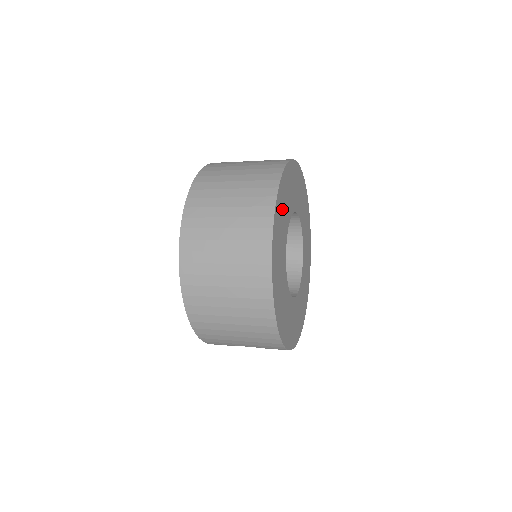
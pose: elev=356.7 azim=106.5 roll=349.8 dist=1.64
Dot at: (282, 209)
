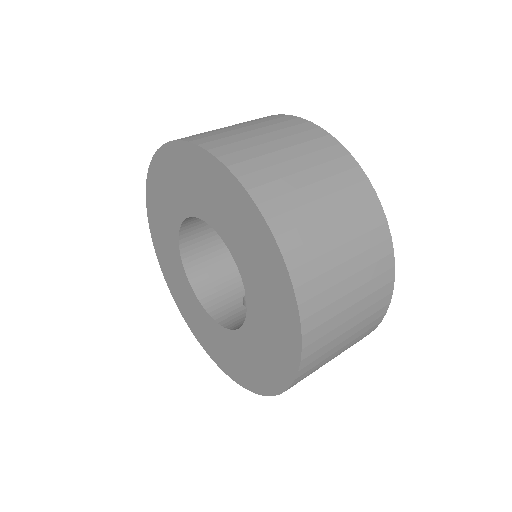
Dot at: occluded
